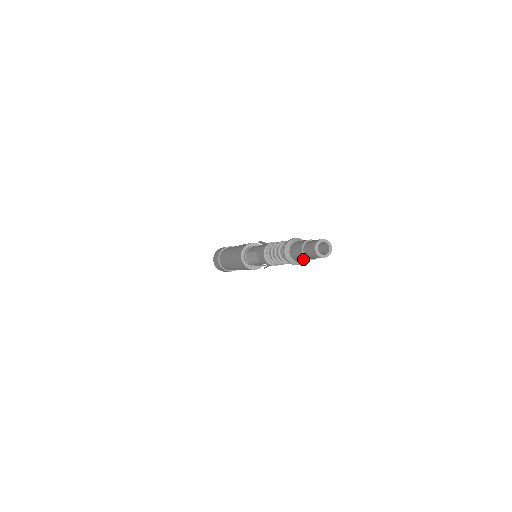
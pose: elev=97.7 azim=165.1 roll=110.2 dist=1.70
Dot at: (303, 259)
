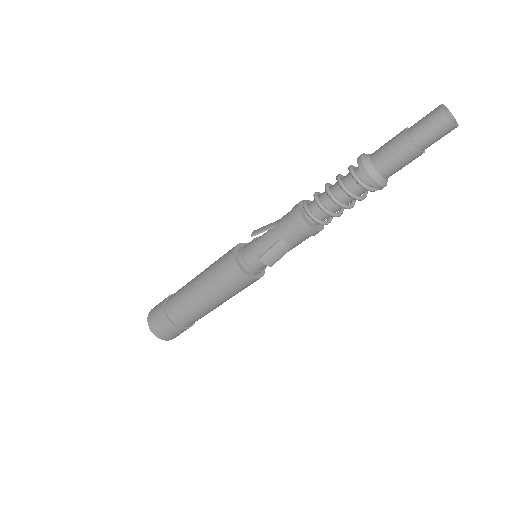
Dot at: occluded
